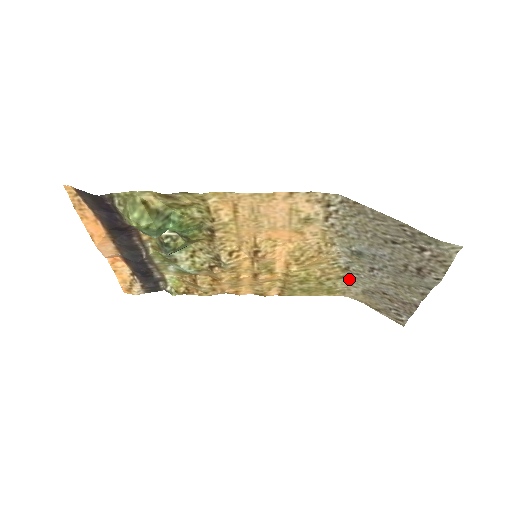
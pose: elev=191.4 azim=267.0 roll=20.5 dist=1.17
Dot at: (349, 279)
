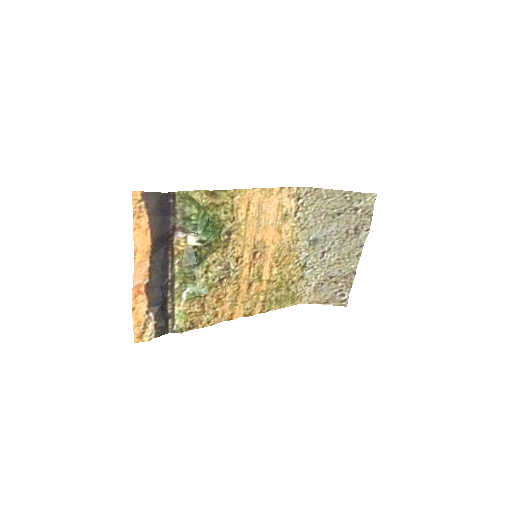
Dot at: (305, 278)
